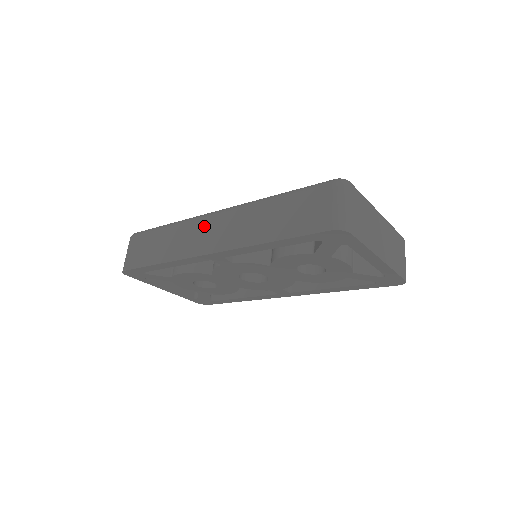
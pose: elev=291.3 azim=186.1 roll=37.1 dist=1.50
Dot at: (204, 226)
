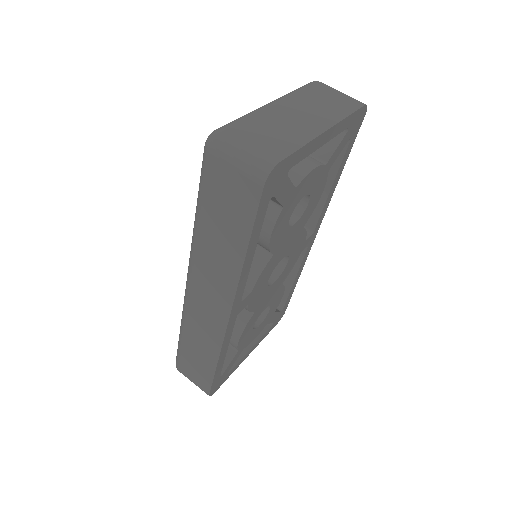
Dot at: (197, 305)
